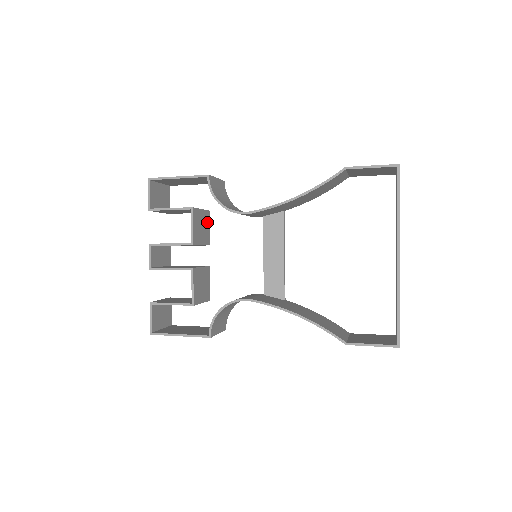
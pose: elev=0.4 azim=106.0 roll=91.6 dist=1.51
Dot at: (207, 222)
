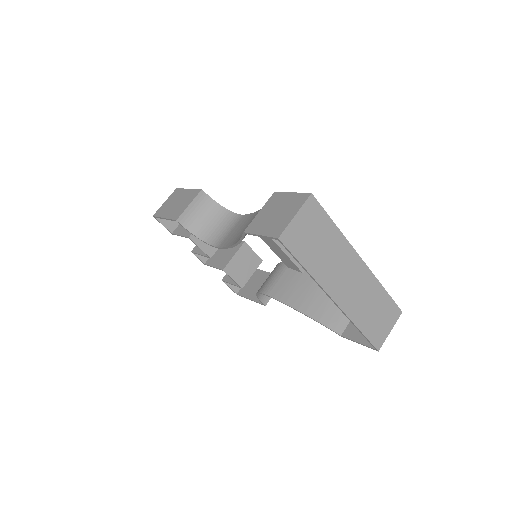
Dot at: occluded
